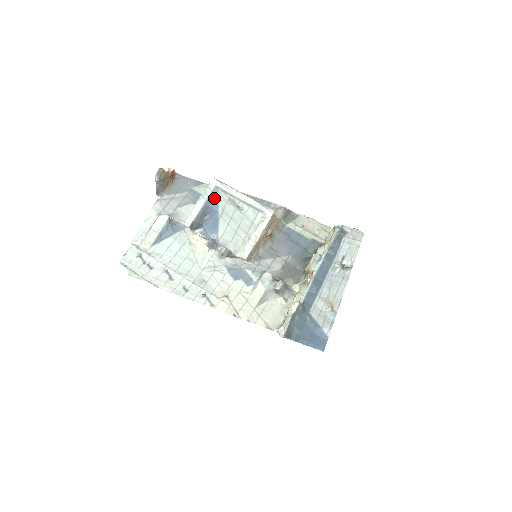
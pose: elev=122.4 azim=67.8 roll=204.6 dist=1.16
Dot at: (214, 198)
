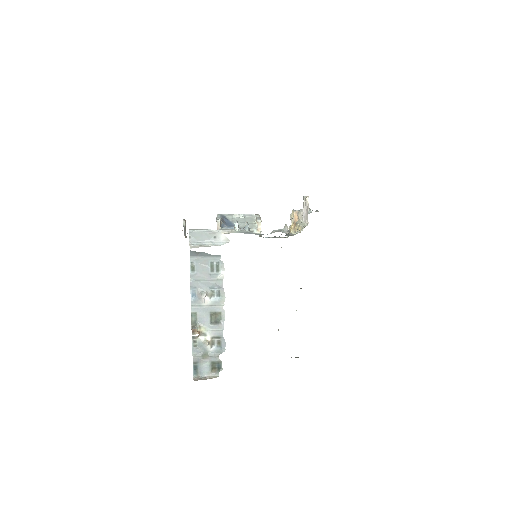
Dot at: (224, 217)
